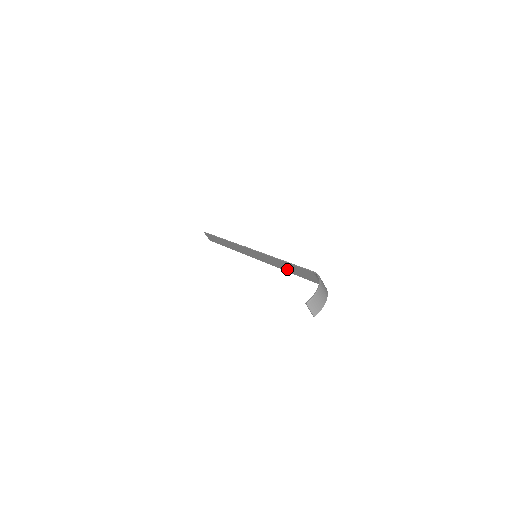
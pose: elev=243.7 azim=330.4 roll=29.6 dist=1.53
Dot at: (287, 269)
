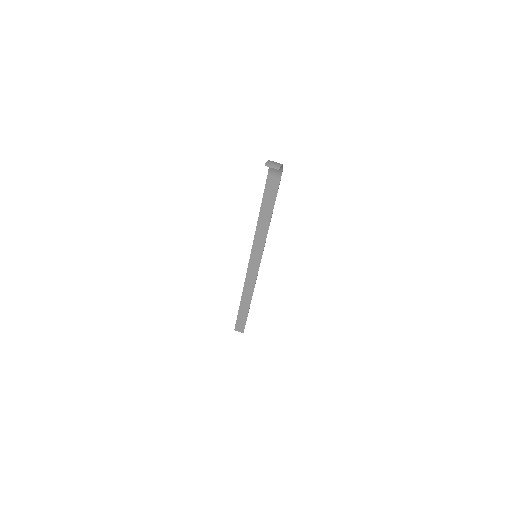
Dot at: (268, 217)
